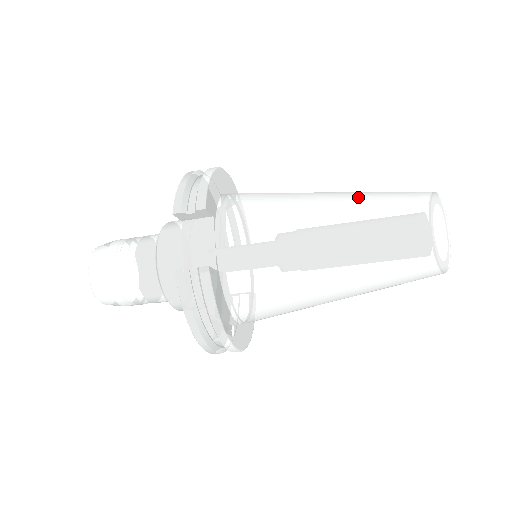
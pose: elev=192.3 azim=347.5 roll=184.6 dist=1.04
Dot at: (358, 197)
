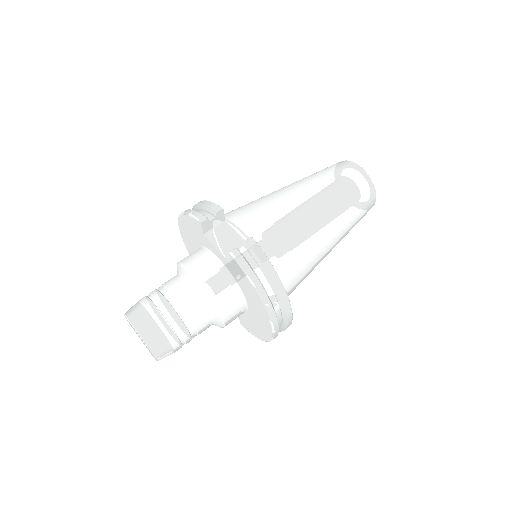
Dot at: (302, 179)
